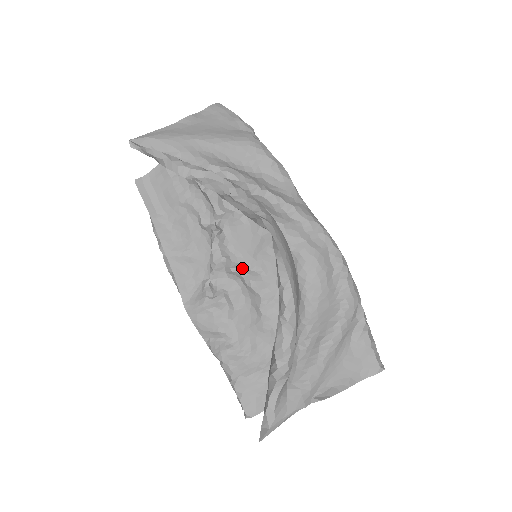
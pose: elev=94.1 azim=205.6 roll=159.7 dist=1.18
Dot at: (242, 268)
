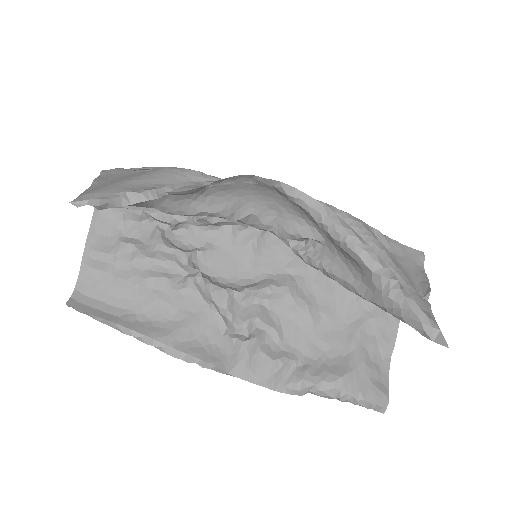
Dot at: (249, 286)
